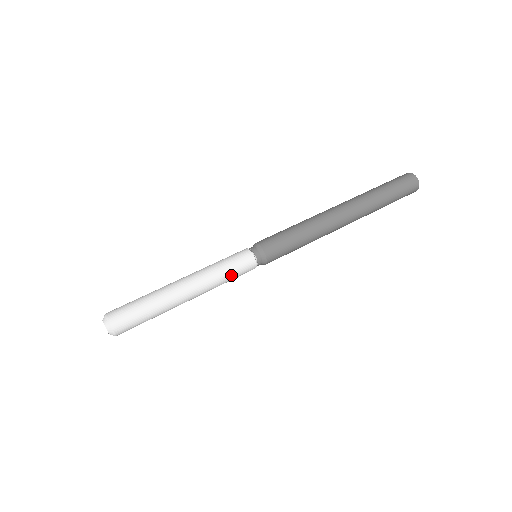
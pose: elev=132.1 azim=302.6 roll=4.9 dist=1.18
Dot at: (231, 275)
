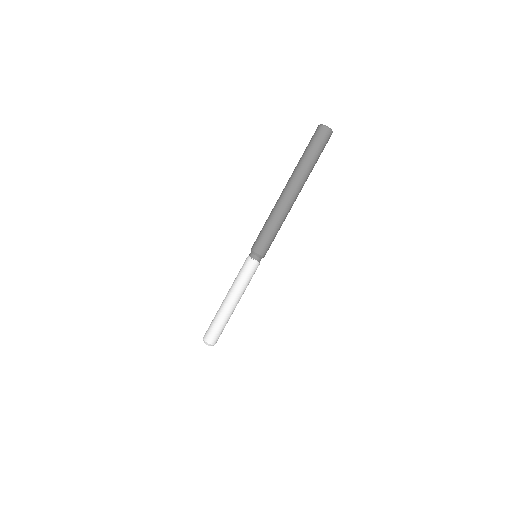
Dot at: occluded
